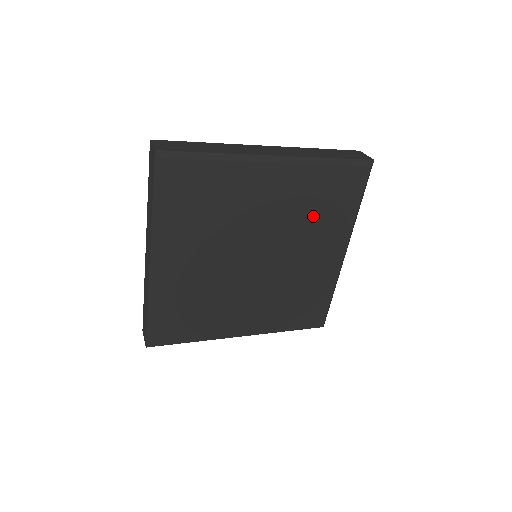
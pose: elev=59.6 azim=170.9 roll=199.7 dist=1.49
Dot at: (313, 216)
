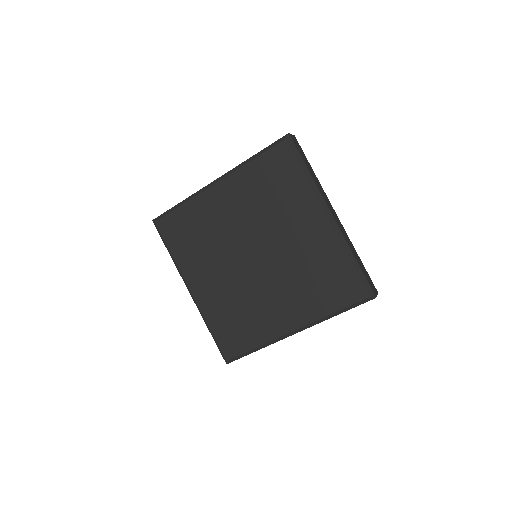
Dot at: (308, 277)
